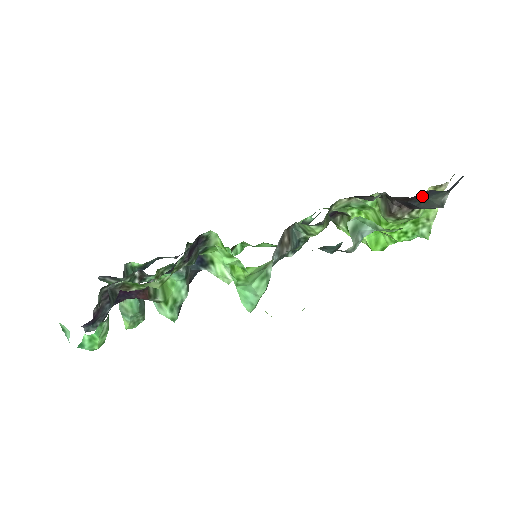
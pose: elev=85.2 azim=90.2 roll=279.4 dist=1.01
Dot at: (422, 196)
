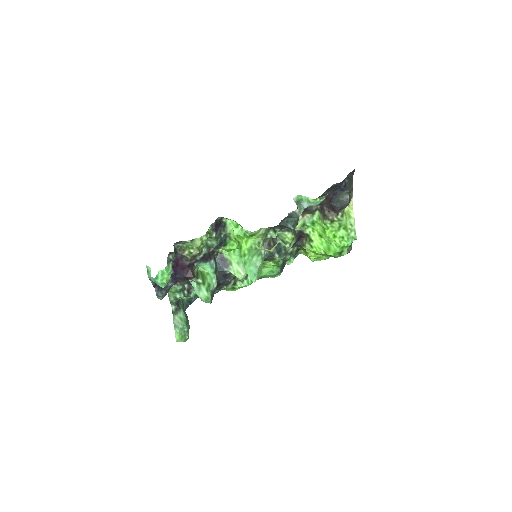
Dot at: (335, 197)
